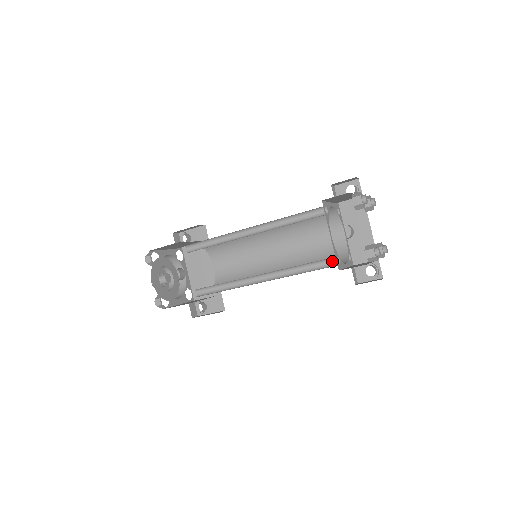
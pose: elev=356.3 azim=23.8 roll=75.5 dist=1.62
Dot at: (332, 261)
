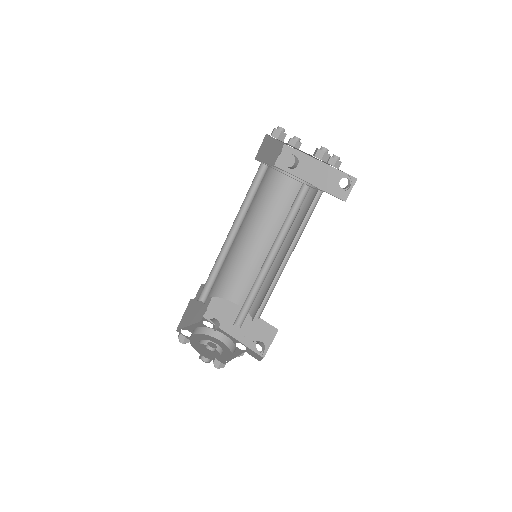
Dot at: (304, 192)
